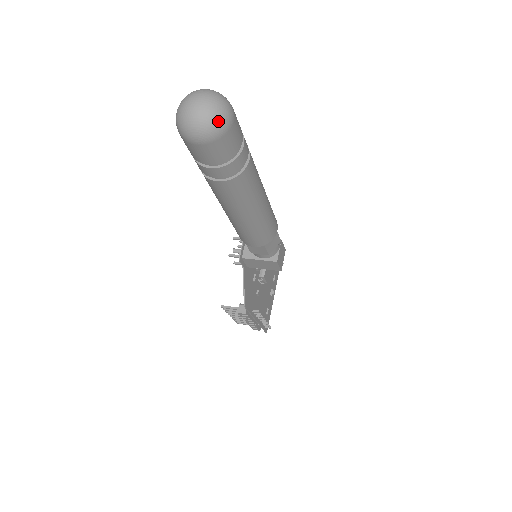
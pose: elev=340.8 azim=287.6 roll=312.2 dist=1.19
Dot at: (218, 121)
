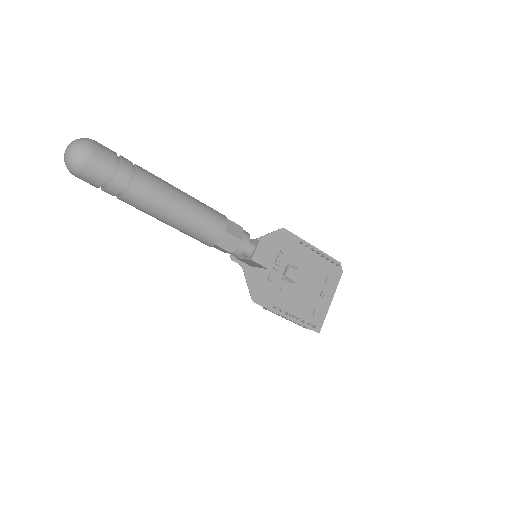
Dot at: (74, 160)
